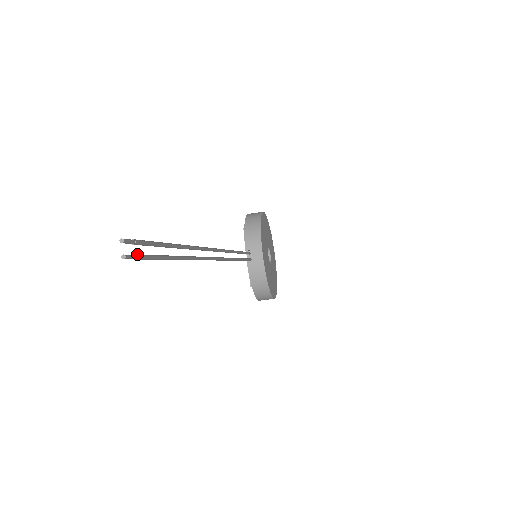
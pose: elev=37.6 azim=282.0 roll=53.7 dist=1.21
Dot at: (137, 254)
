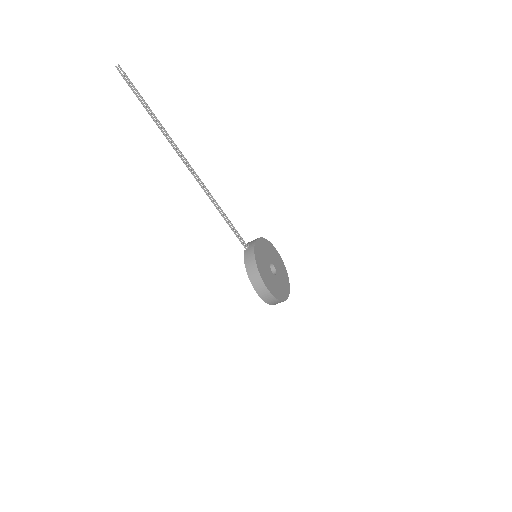
Dot at: (123, 75)
